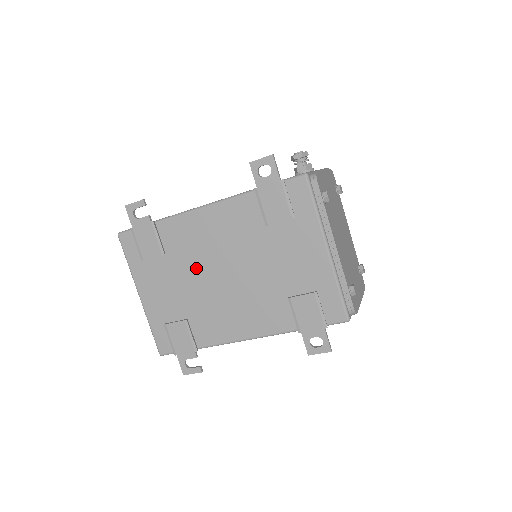
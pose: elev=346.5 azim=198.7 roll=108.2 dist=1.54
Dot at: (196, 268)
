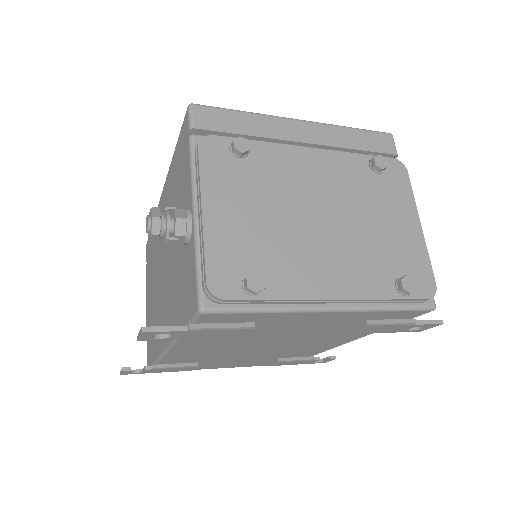
Dot at: (233, 355)
